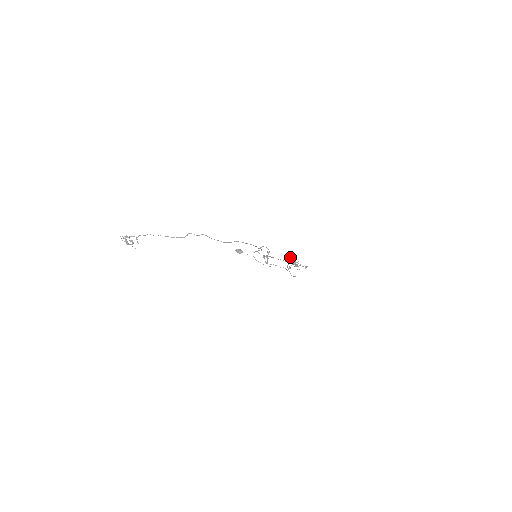
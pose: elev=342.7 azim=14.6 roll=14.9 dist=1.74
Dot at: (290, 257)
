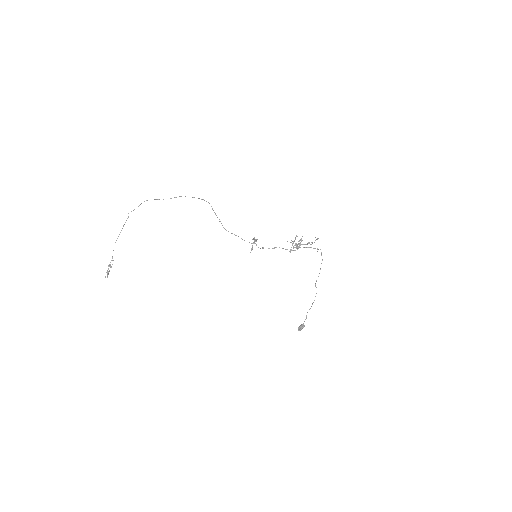
Dot at: occluded
